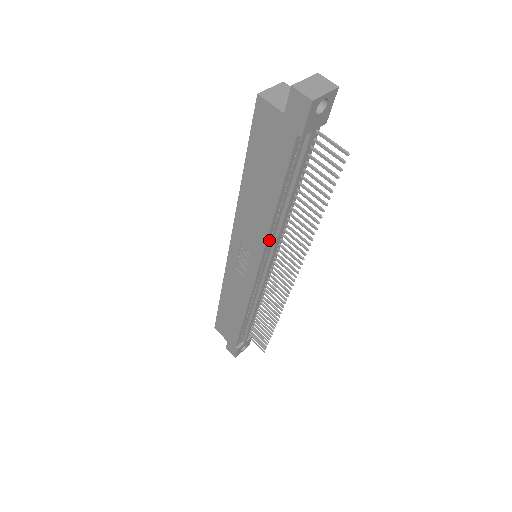
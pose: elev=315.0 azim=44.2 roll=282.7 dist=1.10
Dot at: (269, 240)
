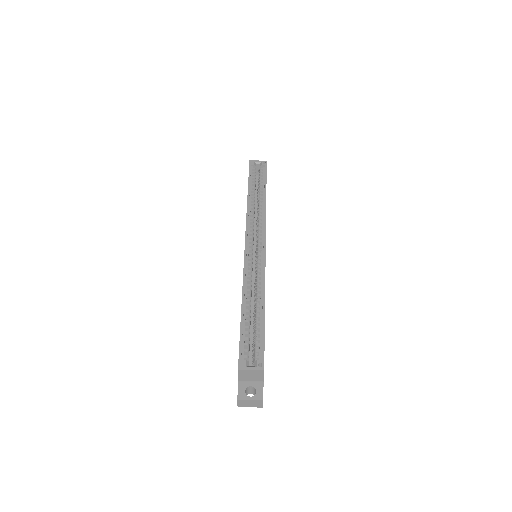
Dot at: occluded
